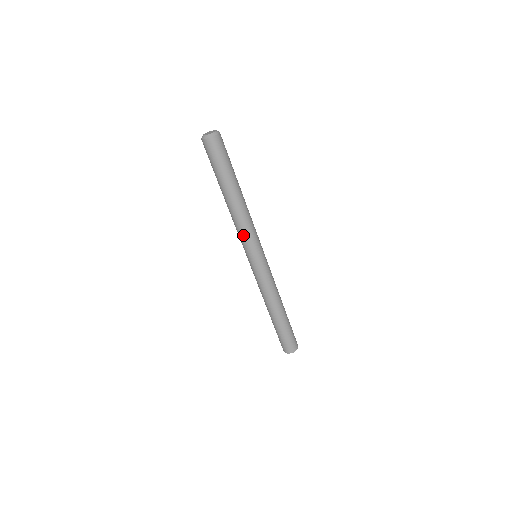
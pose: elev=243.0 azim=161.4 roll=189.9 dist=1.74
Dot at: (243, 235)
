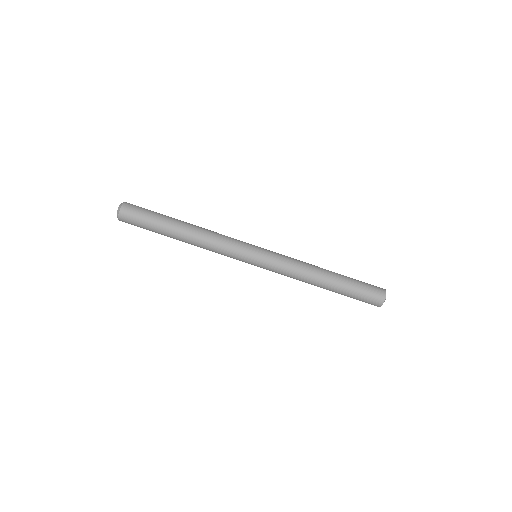
Dot at: (224, 249)
